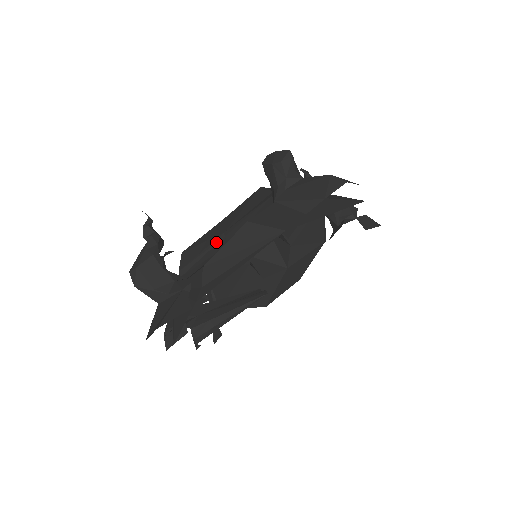
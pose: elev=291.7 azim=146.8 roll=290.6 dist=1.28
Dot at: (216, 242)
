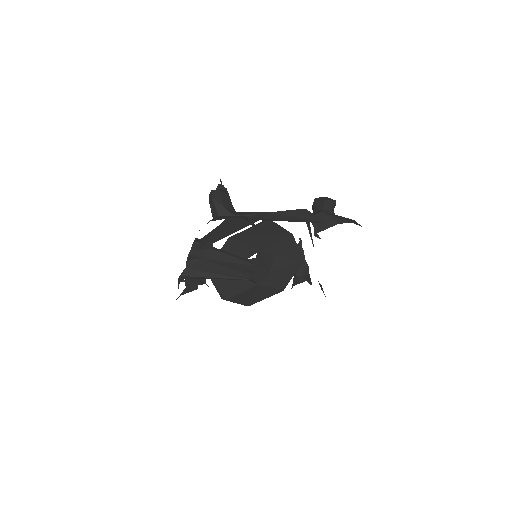
Dot at: occluded
